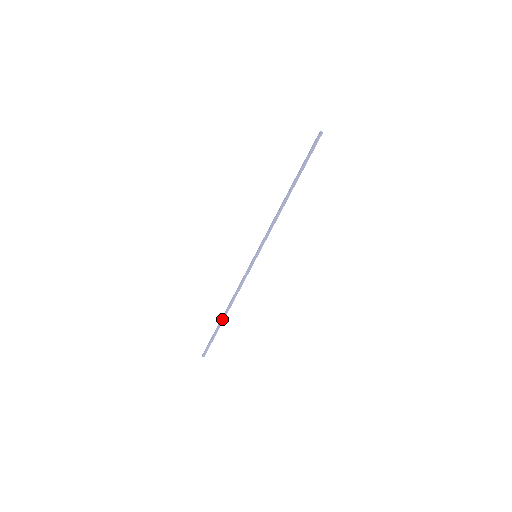
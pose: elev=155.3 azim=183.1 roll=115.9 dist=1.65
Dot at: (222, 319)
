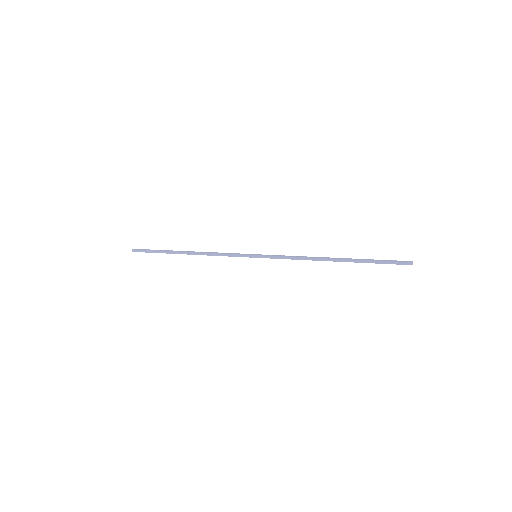
Dot at: (178, 252)
